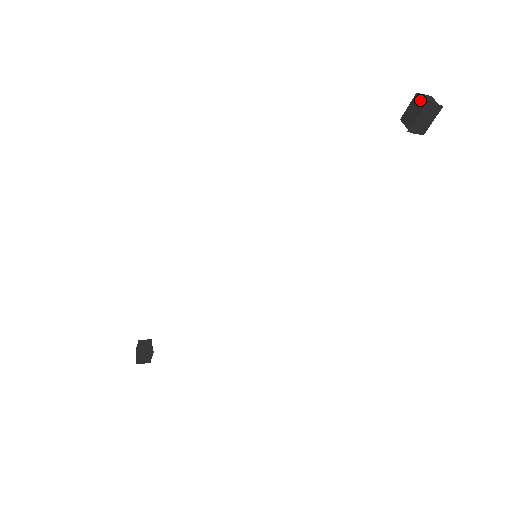
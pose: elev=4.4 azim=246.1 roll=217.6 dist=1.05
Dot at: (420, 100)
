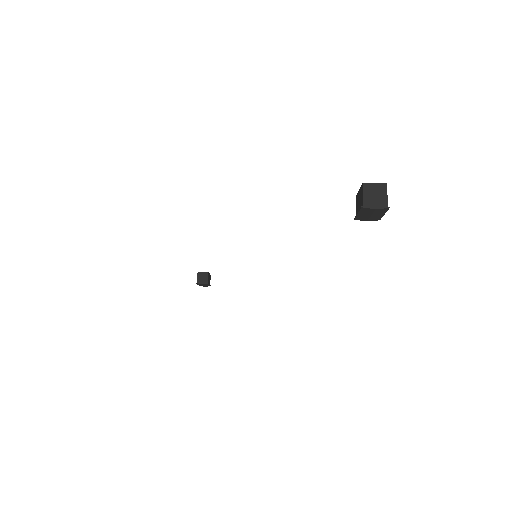
Dot at: (362, 196)
